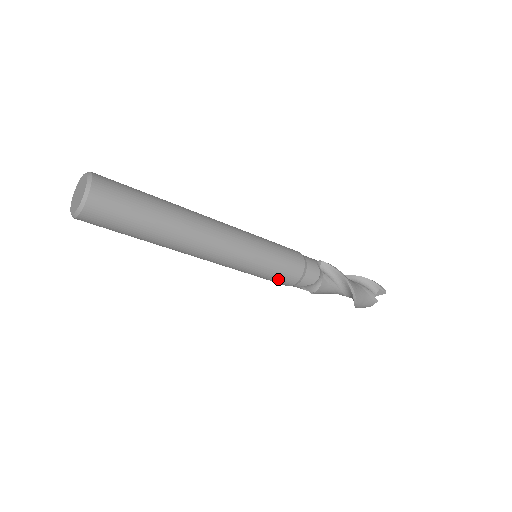
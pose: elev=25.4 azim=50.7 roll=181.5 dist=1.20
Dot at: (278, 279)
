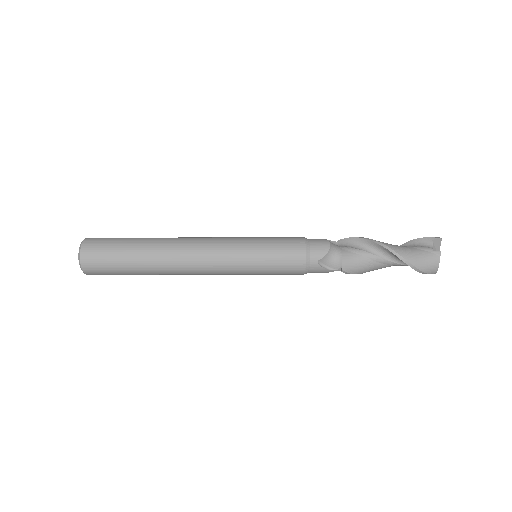
Dot at: (283, 262)
